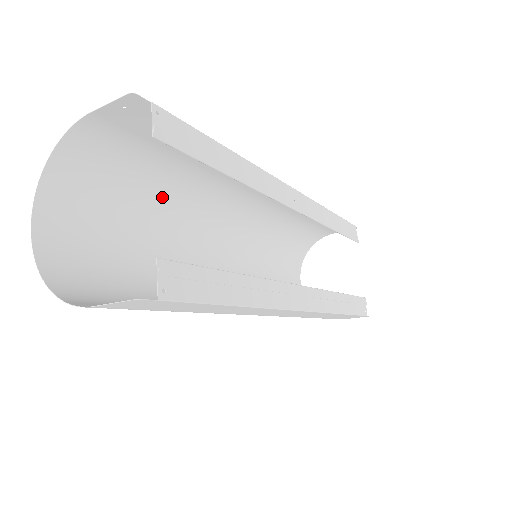
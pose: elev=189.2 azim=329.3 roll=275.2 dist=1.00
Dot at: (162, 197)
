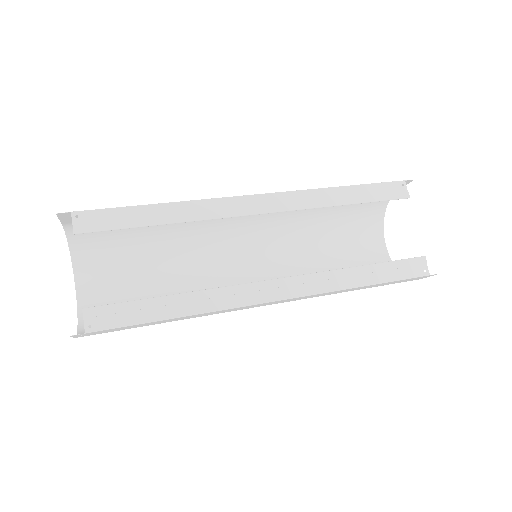
Dot at: (164, 238)
